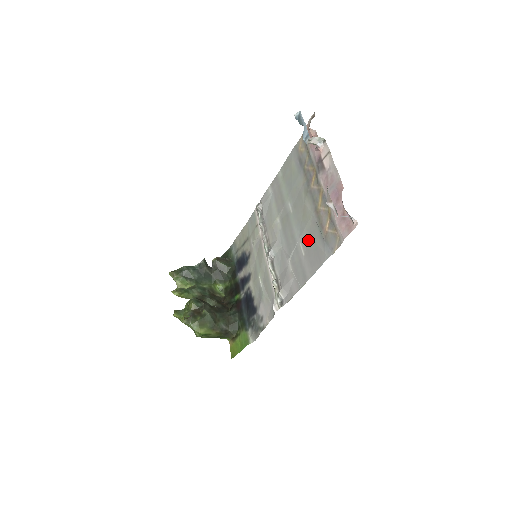
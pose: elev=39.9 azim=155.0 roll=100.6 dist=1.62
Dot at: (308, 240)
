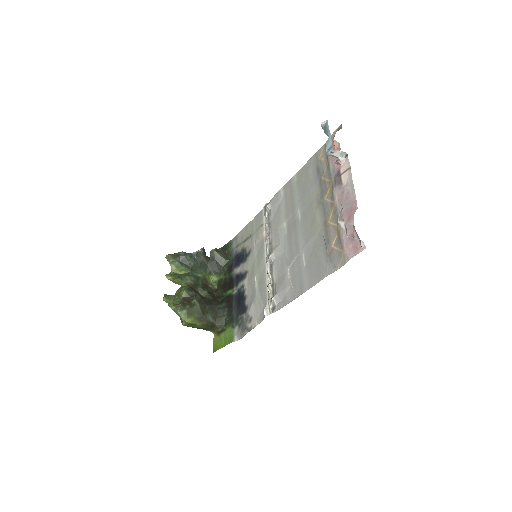
Dot at: (312, 252)
